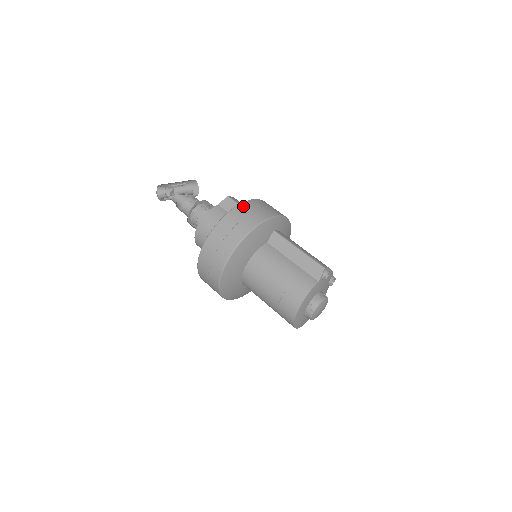
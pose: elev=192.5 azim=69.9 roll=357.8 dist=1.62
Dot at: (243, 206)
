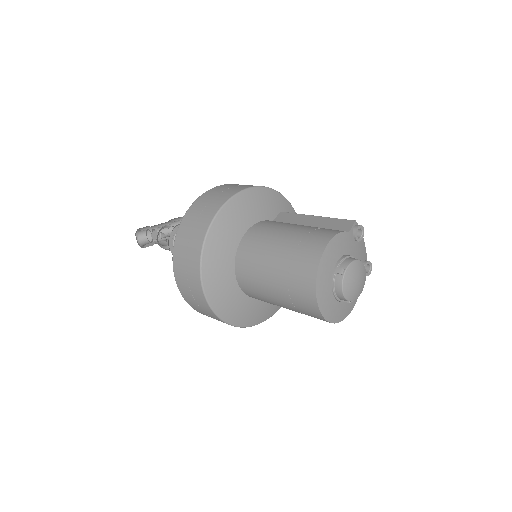
Dot at: occluded
